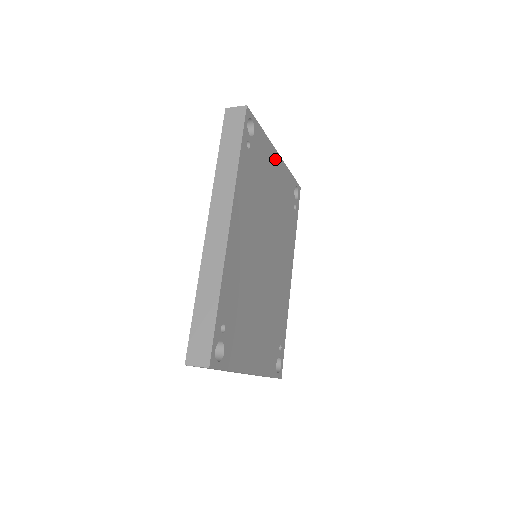
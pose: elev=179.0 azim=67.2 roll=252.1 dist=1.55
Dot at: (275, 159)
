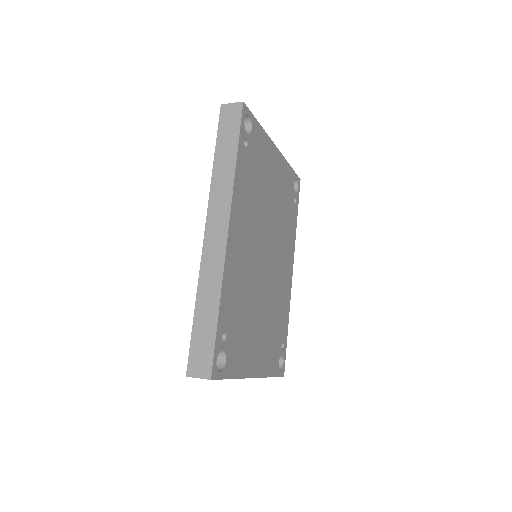
Dot at: (274, 154)
